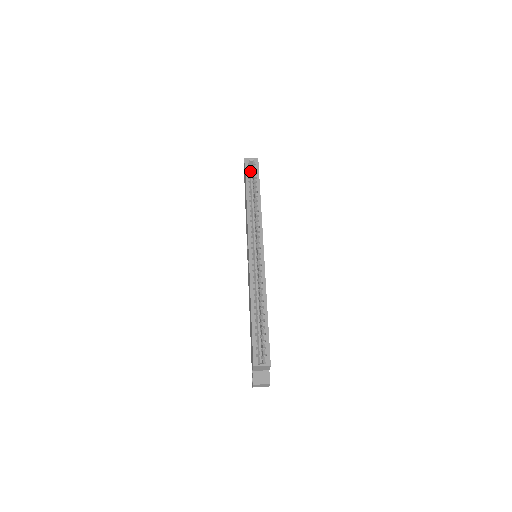
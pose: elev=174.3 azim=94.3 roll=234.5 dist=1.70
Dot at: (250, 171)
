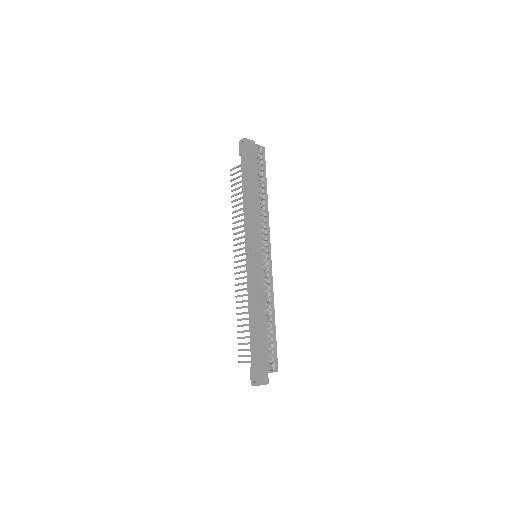
Dot at: (258, 161)
